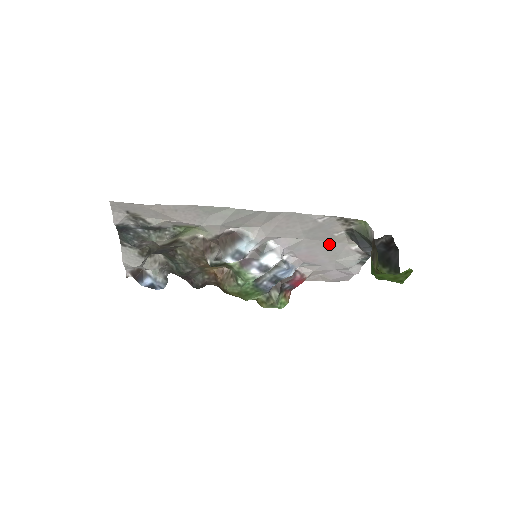
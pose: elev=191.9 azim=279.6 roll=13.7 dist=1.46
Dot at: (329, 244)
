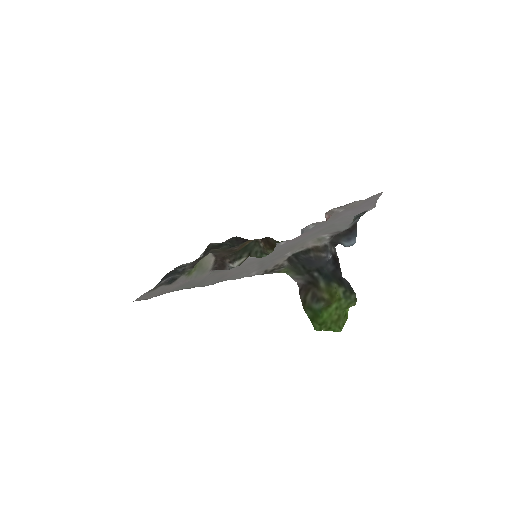
Dot at: (298, 243)
